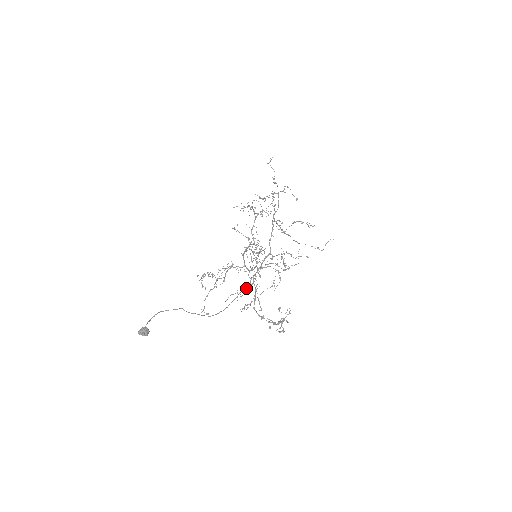
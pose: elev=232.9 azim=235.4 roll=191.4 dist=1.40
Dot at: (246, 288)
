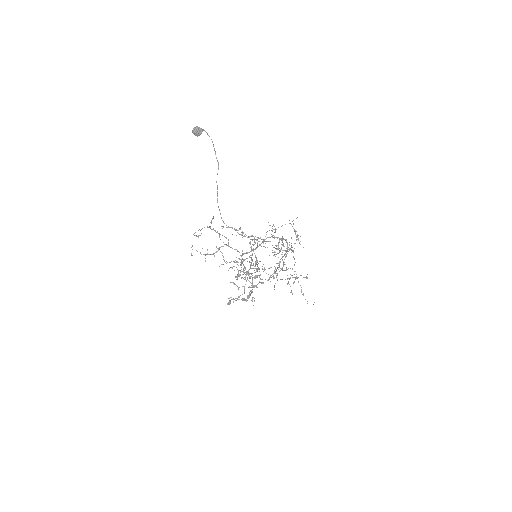
Dot at: (235, 260)
